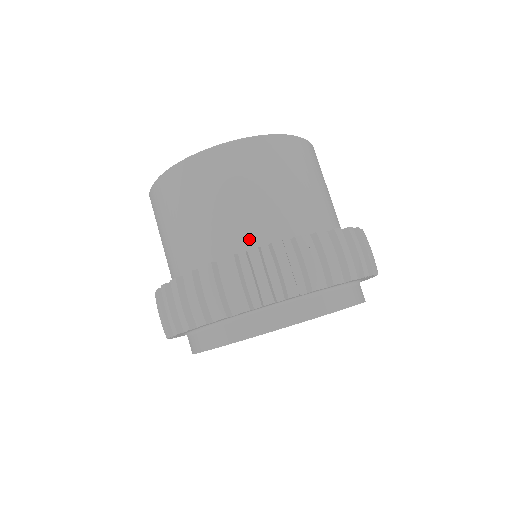
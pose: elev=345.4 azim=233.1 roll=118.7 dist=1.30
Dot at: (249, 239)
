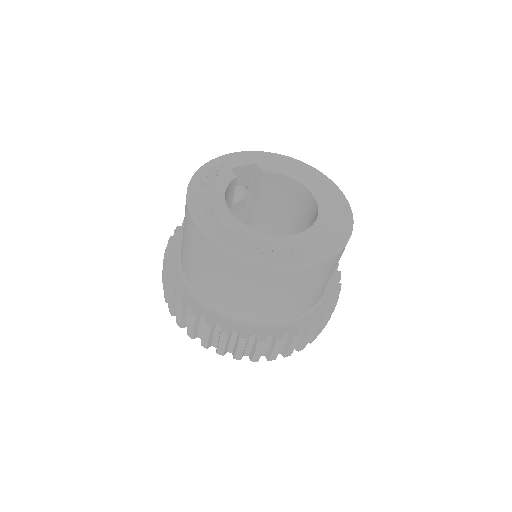
Dot at: (247, 317)
